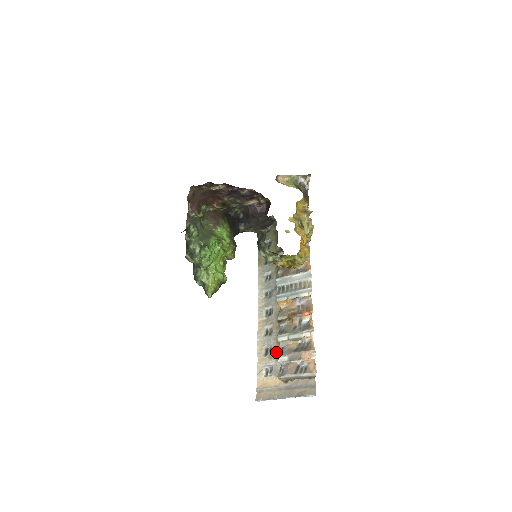
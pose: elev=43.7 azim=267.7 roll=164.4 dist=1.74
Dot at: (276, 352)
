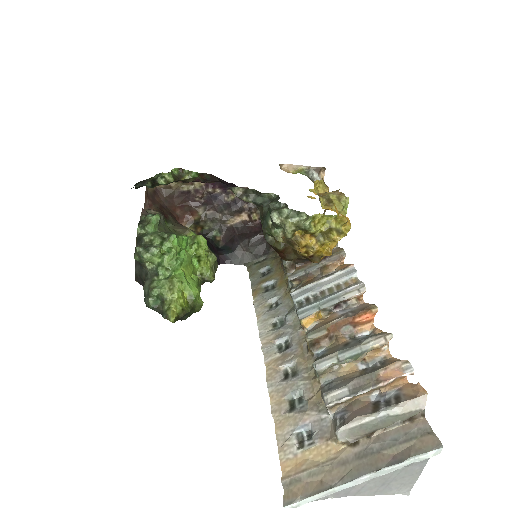
Dot at: (314, 398)
